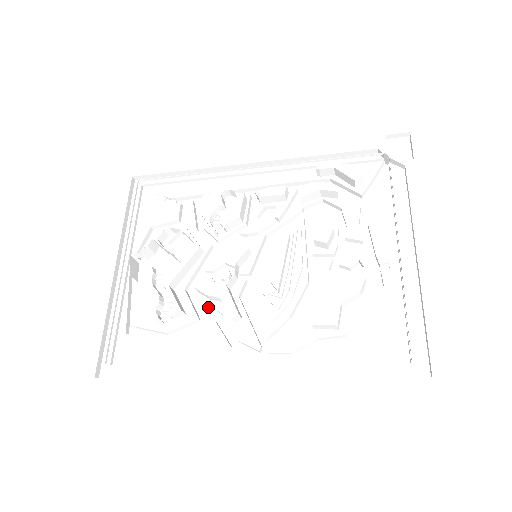
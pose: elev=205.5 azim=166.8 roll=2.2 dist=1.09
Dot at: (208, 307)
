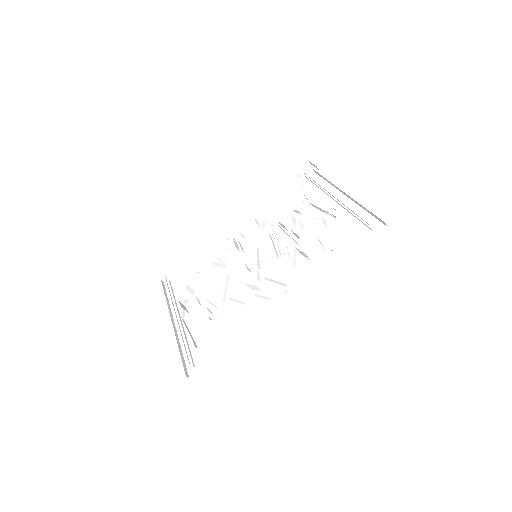
Dot at: (242, 298)
